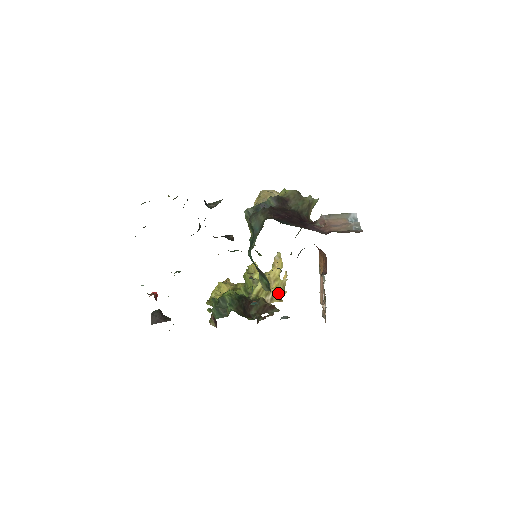
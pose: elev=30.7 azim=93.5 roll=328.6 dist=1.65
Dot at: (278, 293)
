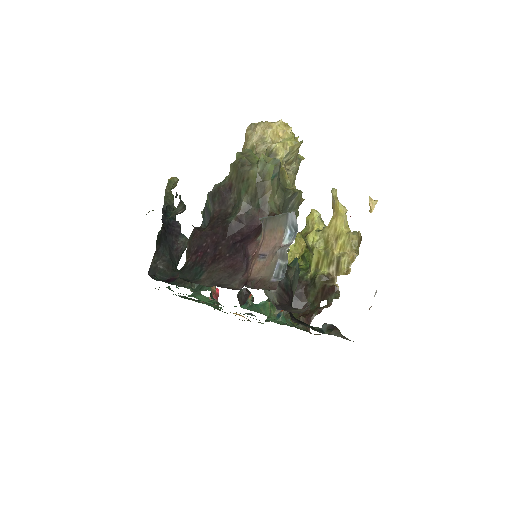
Dot at: (342, 260)
